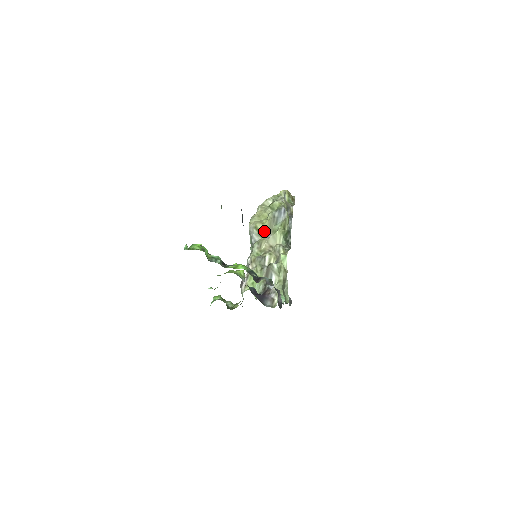
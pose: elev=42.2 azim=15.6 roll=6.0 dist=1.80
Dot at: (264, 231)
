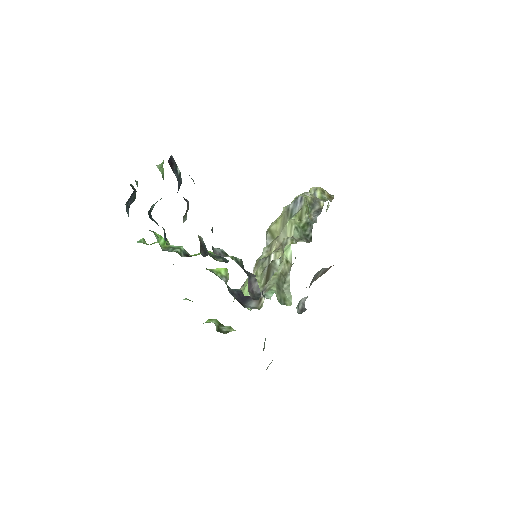
Dot at: (277, 230)
